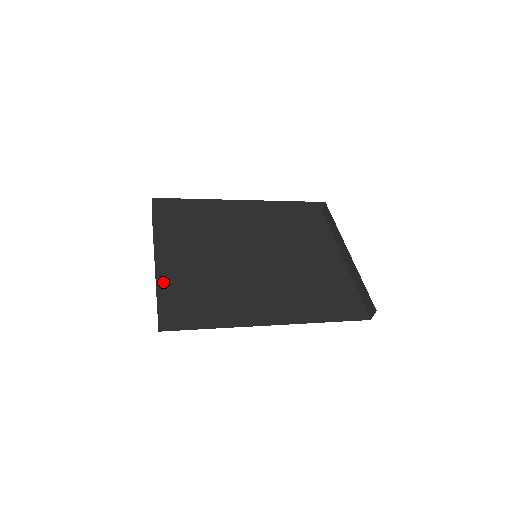
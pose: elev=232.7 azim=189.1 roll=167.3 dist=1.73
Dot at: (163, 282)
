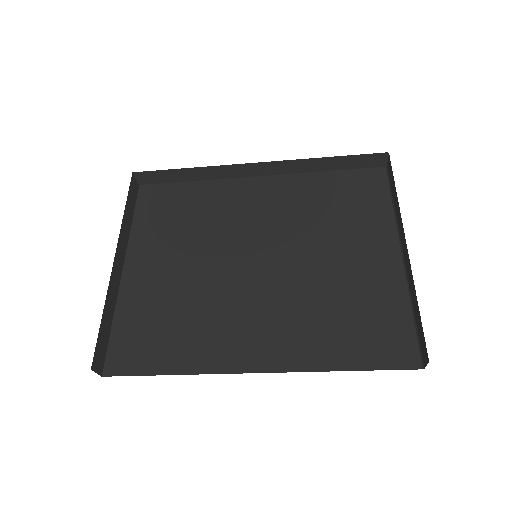
Dot at: (126, 299)
